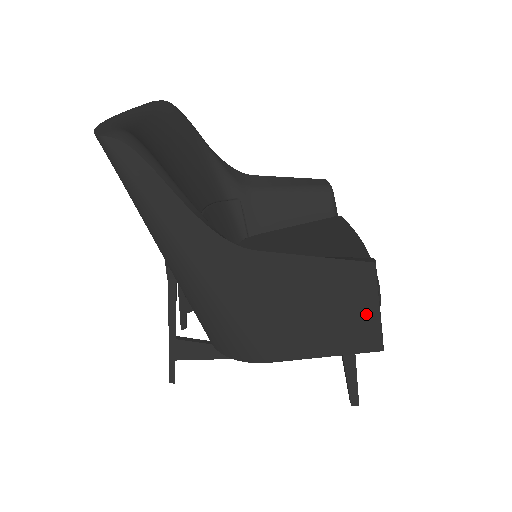
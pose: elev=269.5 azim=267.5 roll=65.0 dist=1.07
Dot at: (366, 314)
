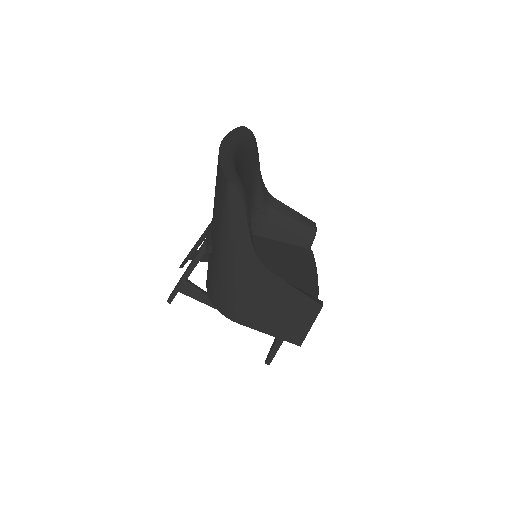
Dot at: (303, 326)
